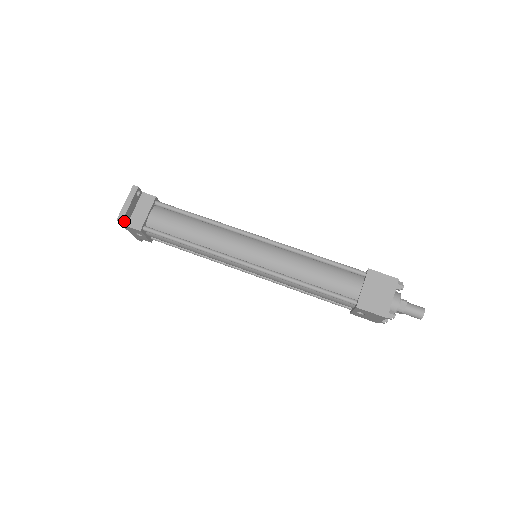
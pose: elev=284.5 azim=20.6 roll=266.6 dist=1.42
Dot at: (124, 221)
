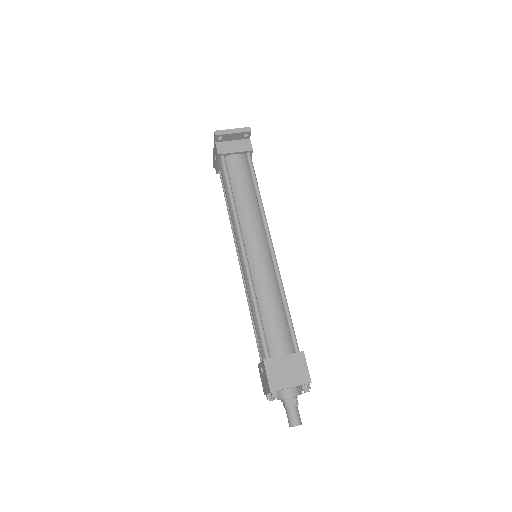
Dot at: (217, 137)
